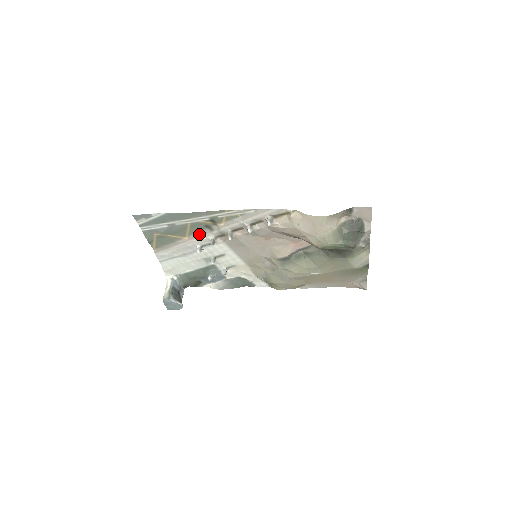
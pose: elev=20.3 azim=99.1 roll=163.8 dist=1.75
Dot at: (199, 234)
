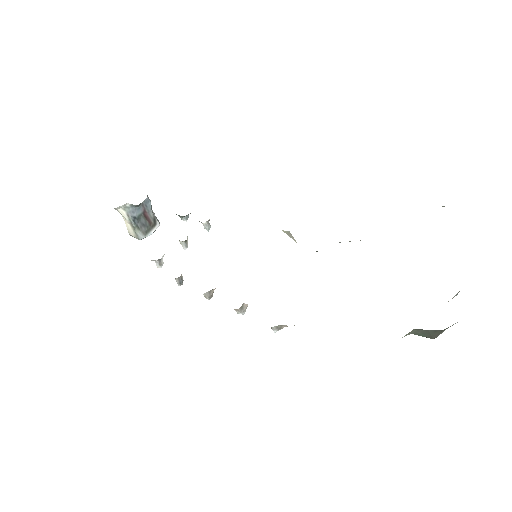
Dot at: occluded
